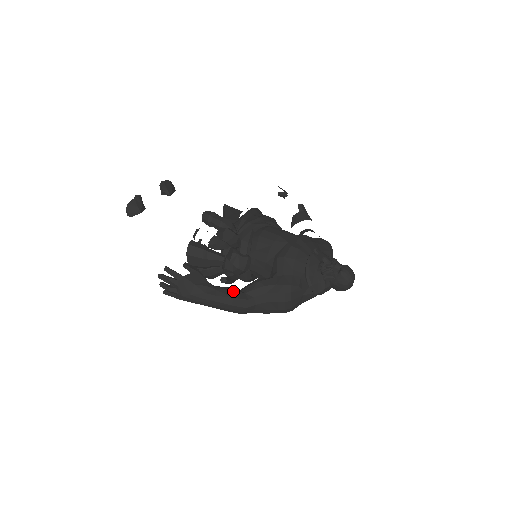
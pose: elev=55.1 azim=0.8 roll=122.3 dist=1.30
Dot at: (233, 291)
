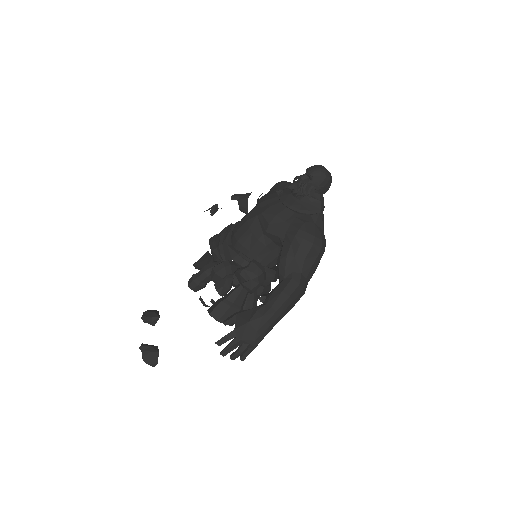
Dot at: (276, 289)
